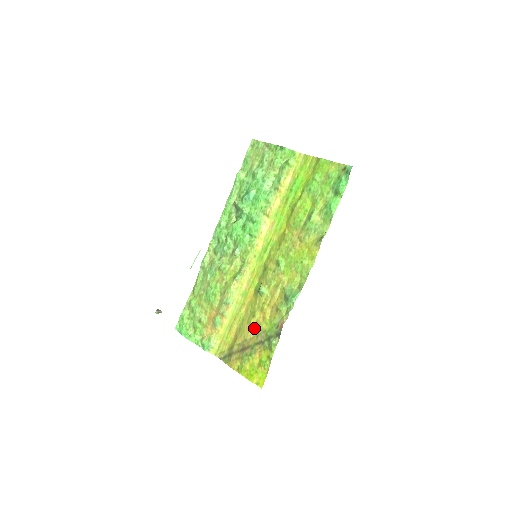
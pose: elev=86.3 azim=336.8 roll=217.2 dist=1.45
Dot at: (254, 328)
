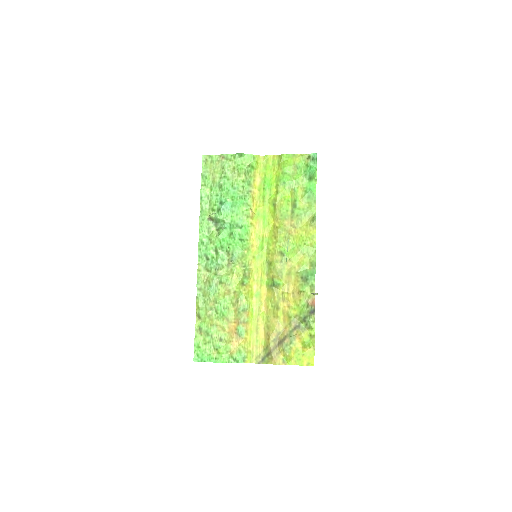
Dot at: (283, 319)
